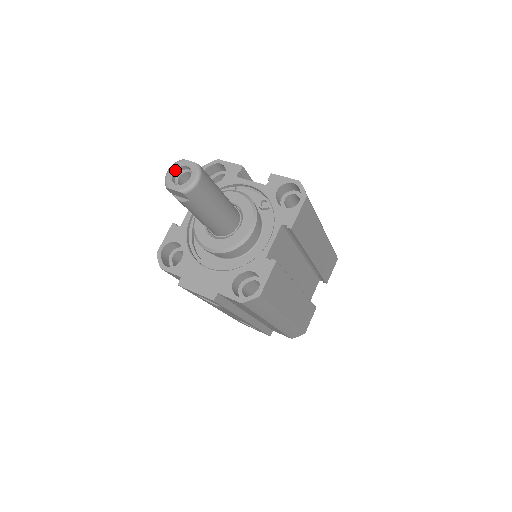
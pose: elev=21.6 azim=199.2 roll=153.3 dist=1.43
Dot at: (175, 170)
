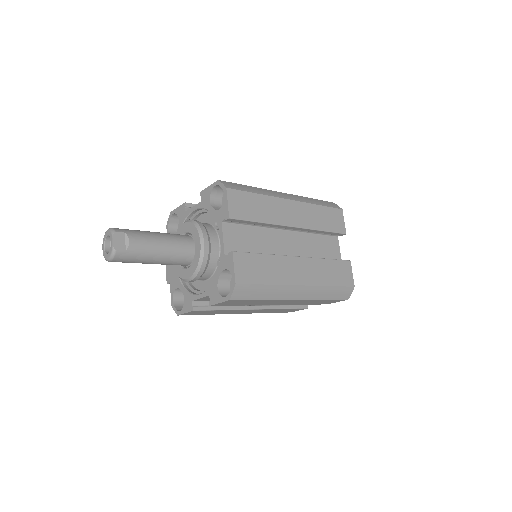
Dot at: (109, 235)
